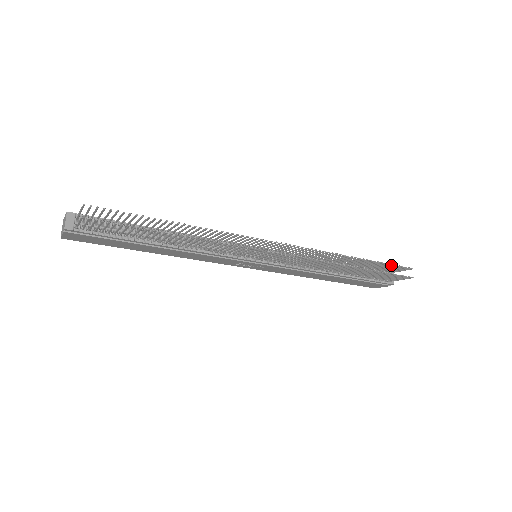
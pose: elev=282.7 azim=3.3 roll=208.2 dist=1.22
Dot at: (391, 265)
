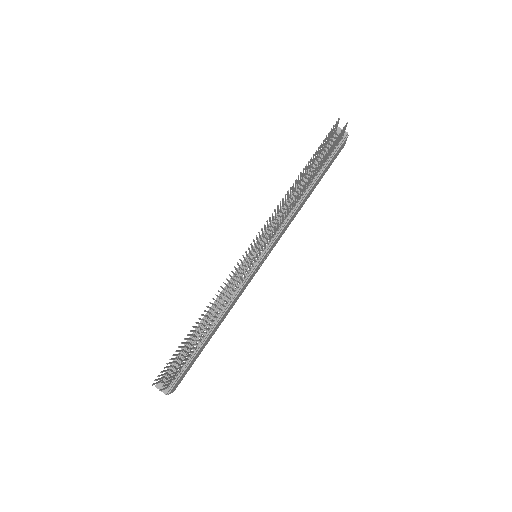
Dot at: (324, 141)
